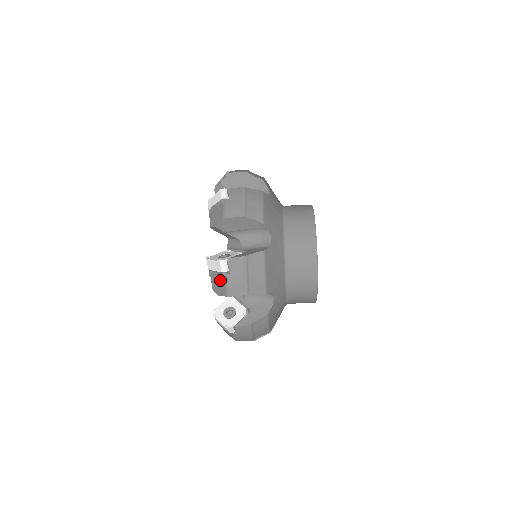
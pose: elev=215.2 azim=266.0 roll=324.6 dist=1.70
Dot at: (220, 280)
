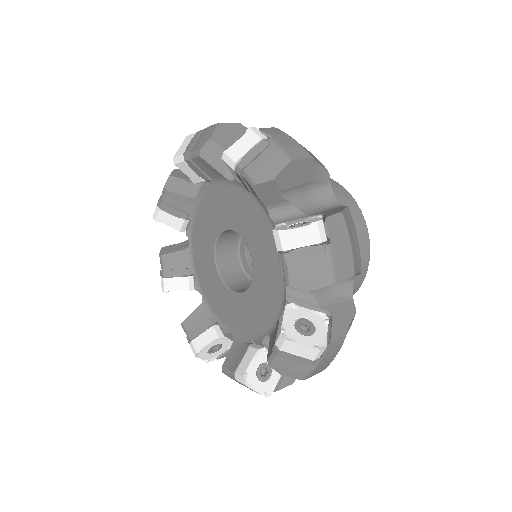
Dot at: (300, 364)
